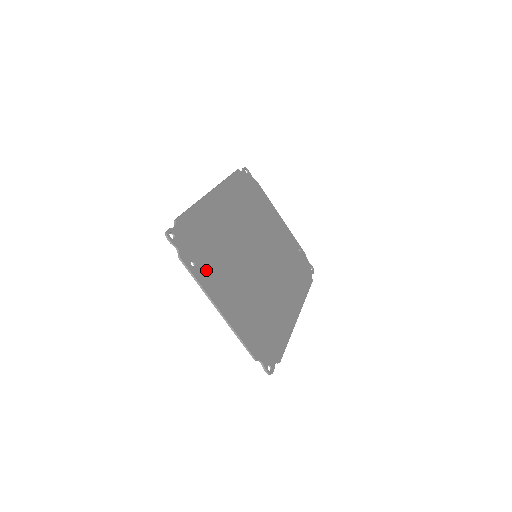
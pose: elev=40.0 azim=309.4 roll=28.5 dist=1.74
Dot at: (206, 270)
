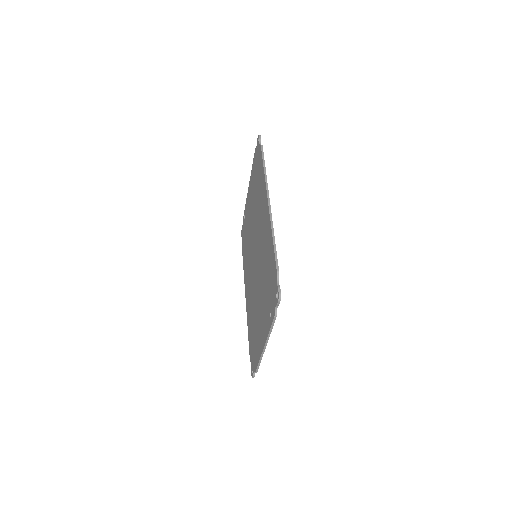
Dot at: occluded
